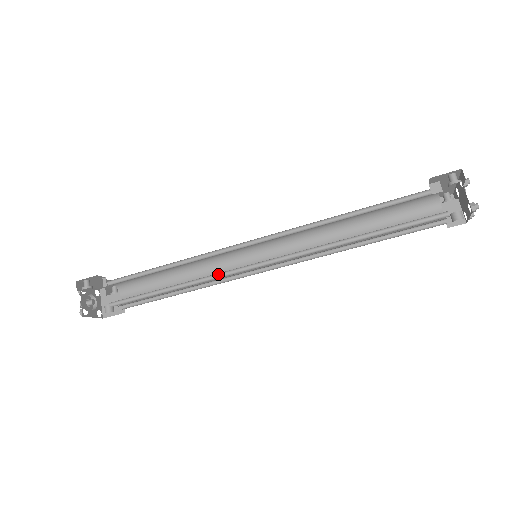
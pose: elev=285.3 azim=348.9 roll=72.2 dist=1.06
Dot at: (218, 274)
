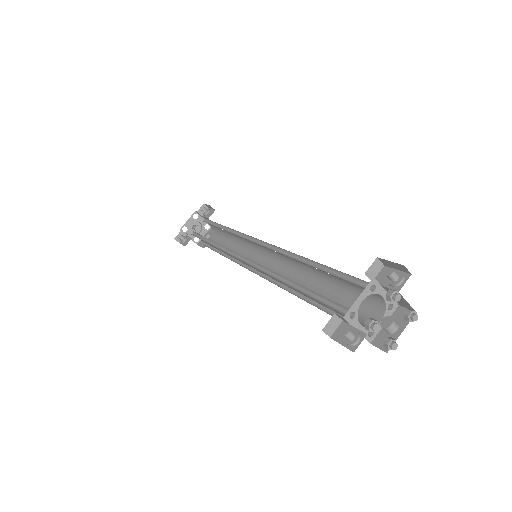
Dot at: occluded
